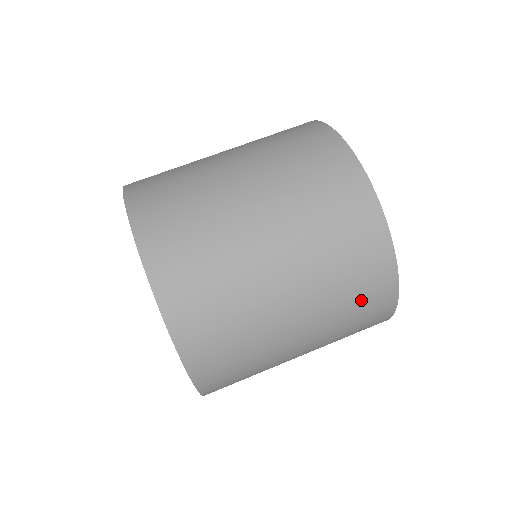
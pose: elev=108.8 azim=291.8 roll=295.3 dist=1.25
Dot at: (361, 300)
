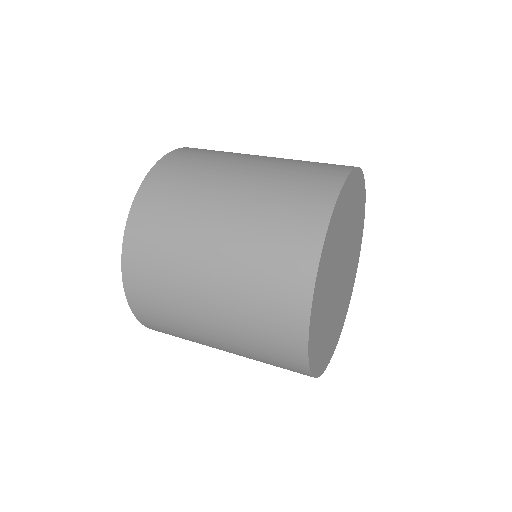
Dot at: (301, 185)
